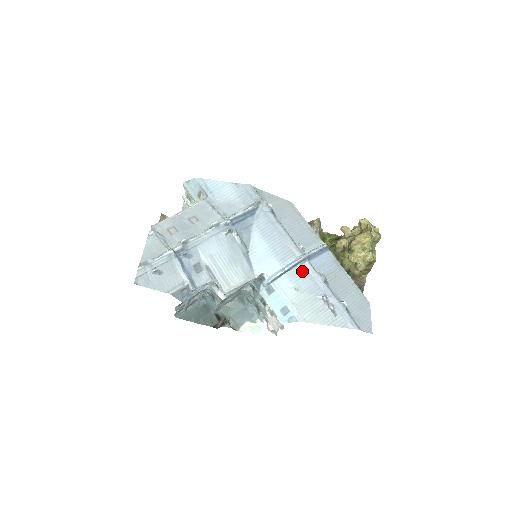
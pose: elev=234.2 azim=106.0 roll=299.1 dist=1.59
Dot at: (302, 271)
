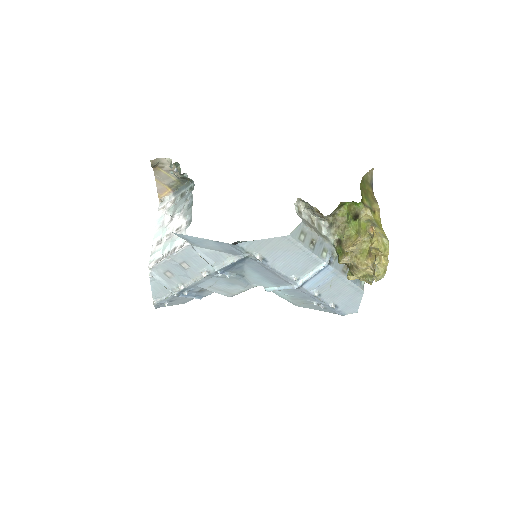
Dot at: (296, 291)
